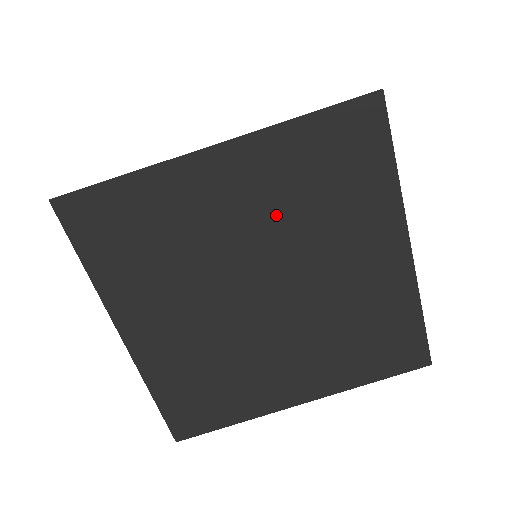
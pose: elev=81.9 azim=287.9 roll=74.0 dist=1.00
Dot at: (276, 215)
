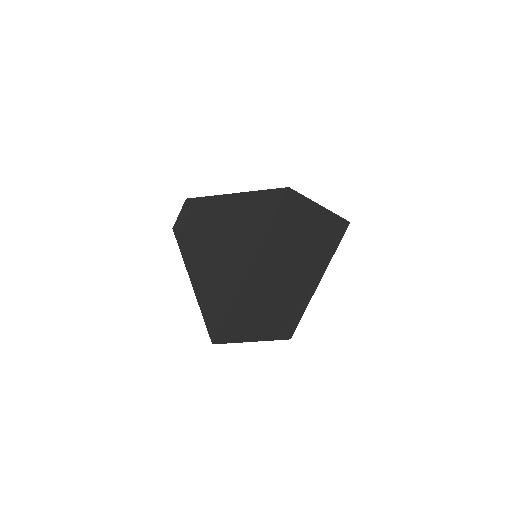
Dot at: (280, 256)
